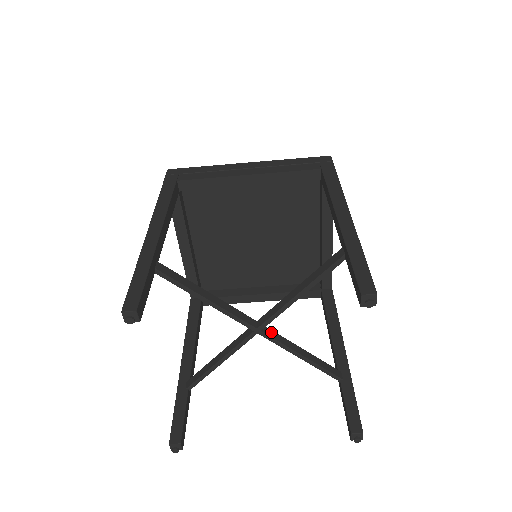
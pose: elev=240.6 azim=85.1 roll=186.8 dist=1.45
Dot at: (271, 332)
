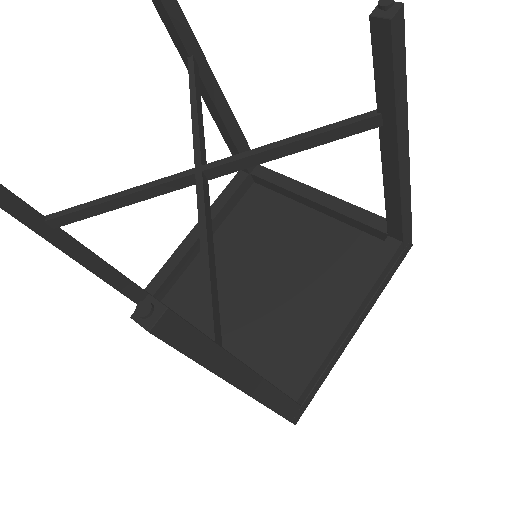
Dot at: (225, 166)
